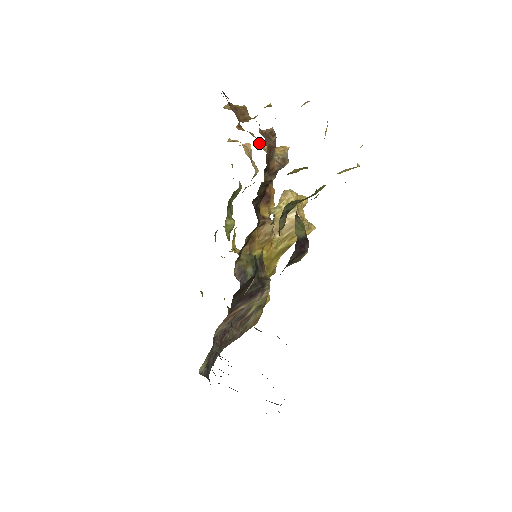
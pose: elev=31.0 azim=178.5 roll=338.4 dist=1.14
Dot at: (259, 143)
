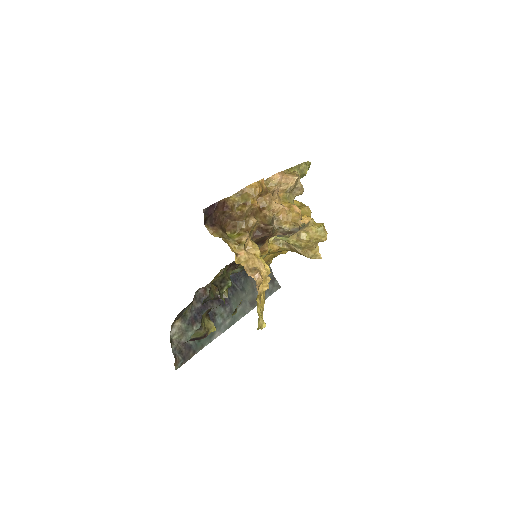
Dot at: (274, 212)
